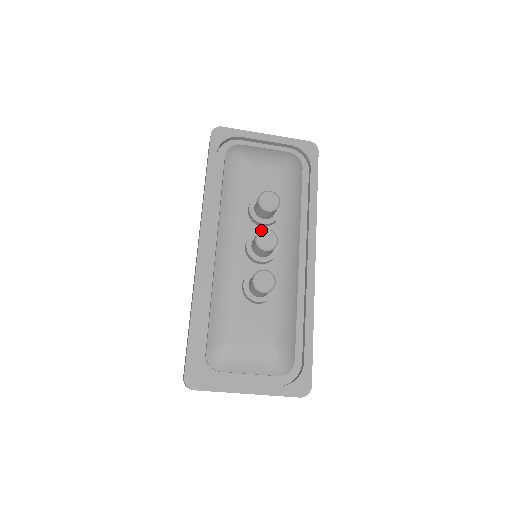
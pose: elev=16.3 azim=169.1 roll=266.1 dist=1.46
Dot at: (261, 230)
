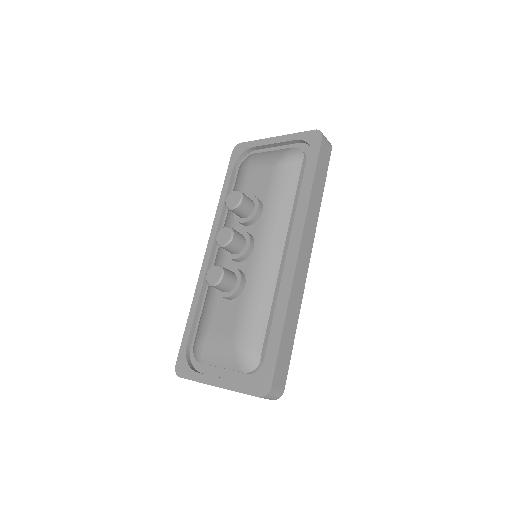
Dot at: (222, 228)
